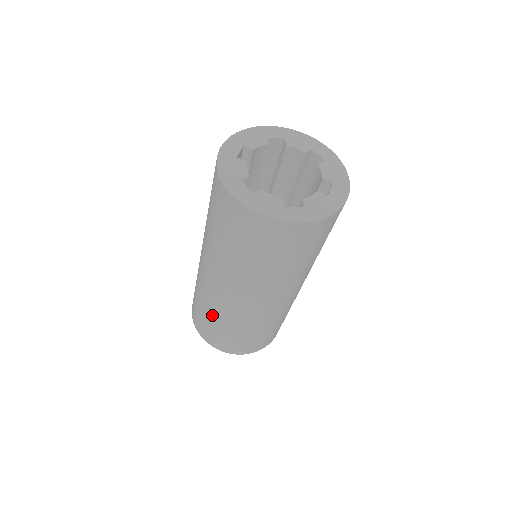
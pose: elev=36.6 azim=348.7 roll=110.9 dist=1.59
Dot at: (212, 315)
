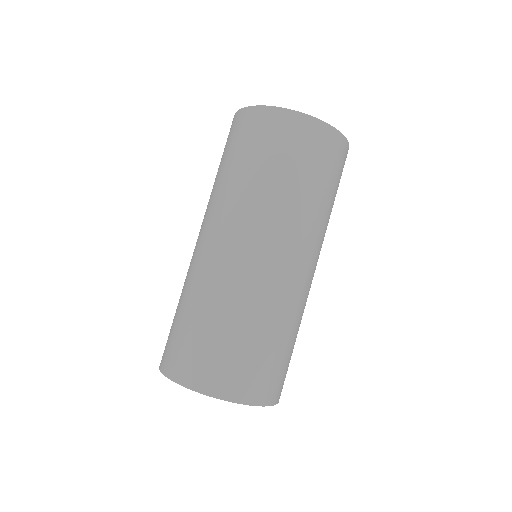
Dot at: (251, 322)
